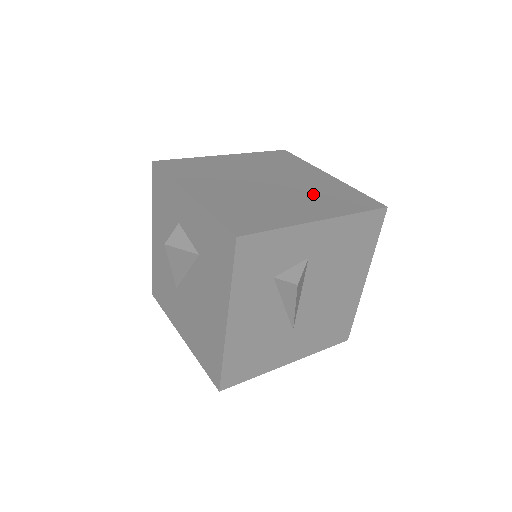
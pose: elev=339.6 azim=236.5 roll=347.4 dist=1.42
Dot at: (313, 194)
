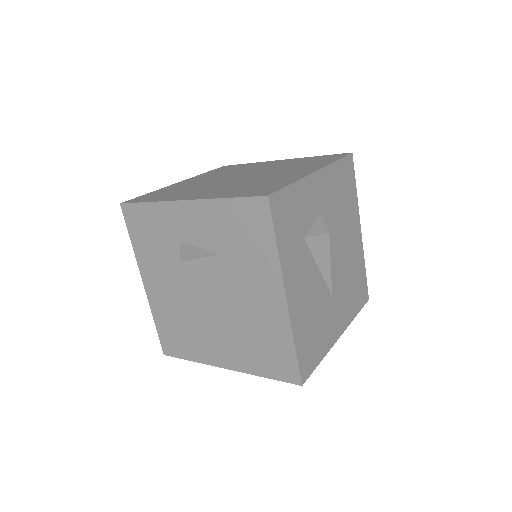
Dot at: (287, 167)
